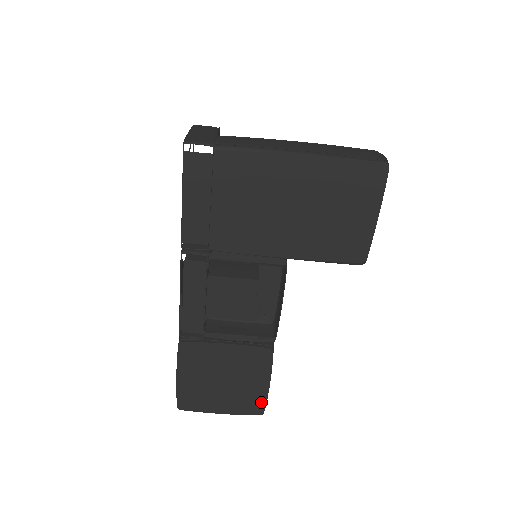
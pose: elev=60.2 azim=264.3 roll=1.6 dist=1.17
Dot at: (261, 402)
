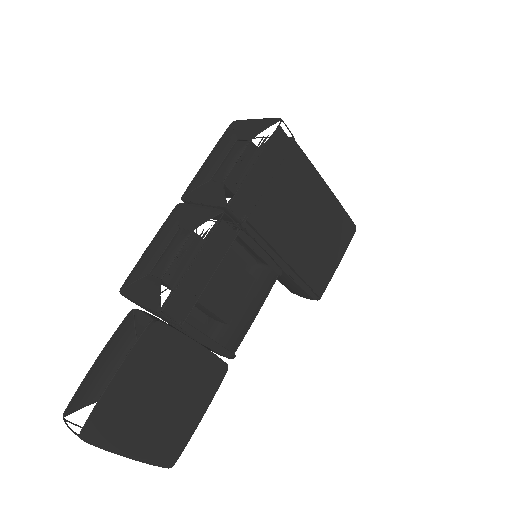
Dot at: (181, 445)
